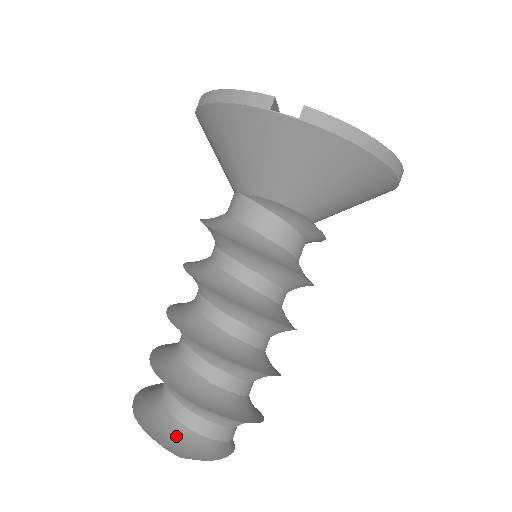
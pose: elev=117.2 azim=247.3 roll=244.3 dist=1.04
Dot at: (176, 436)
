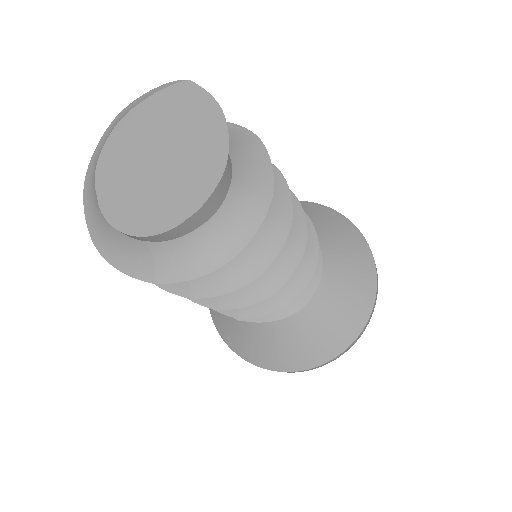
Dot at: occluded
